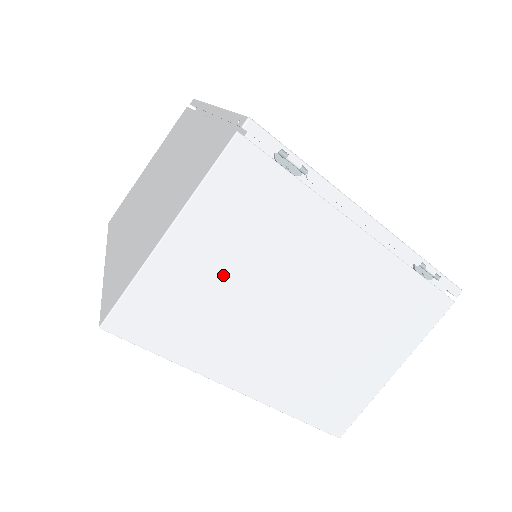
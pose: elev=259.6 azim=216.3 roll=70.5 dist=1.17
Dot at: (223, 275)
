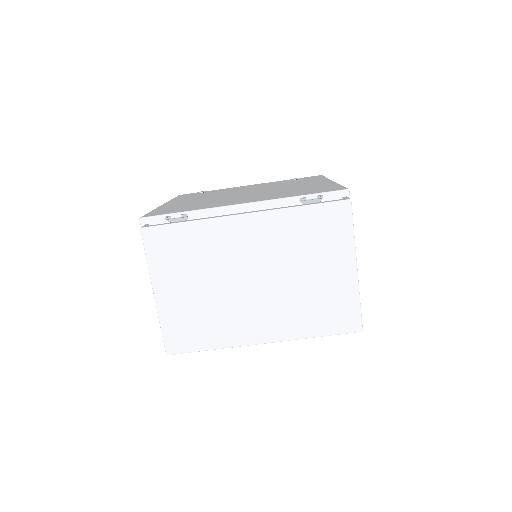
Dot at: (196, 292)
